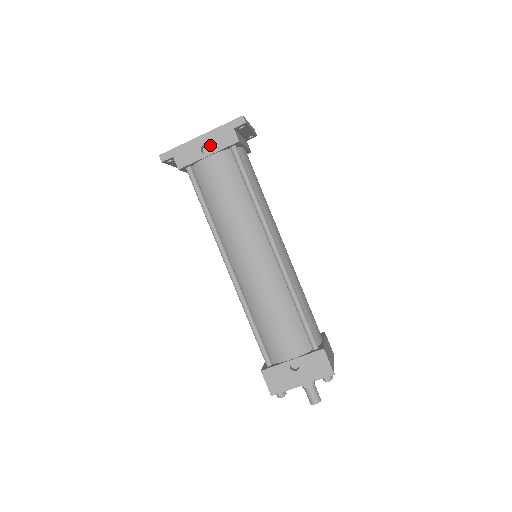
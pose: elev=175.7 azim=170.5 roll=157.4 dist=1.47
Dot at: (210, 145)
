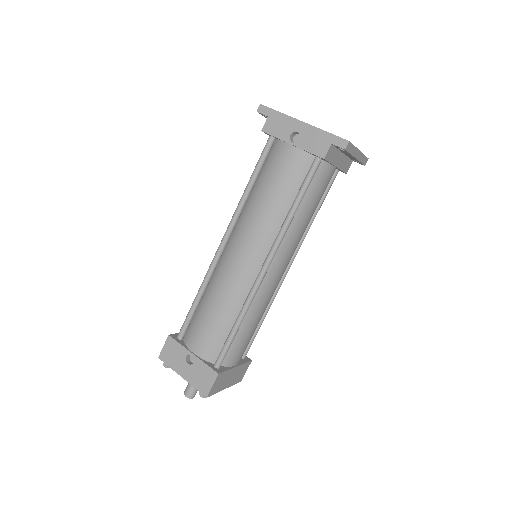
Dot at: (301, 137)
